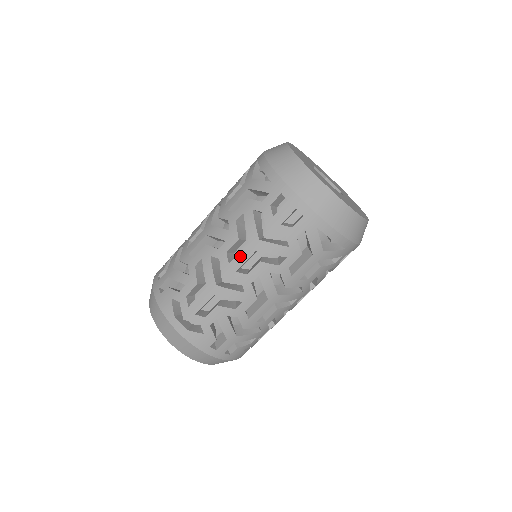
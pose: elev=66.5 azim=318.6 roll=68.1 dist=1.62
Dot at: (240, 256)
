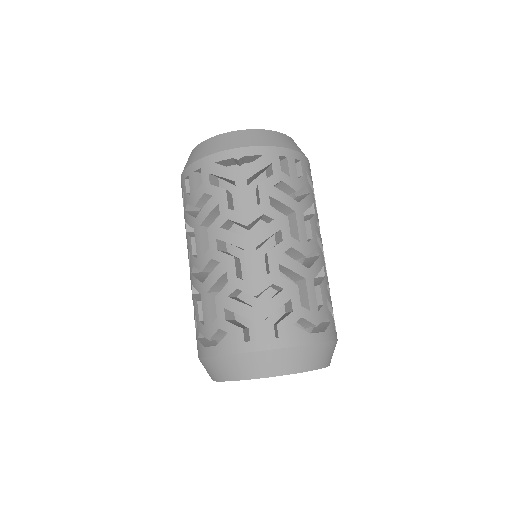
Dot at: (197, 244)
